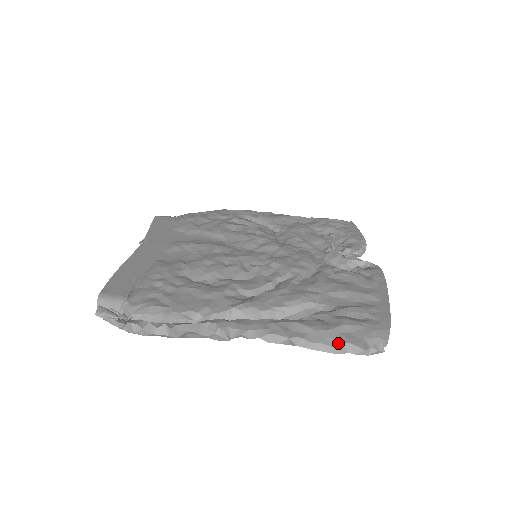
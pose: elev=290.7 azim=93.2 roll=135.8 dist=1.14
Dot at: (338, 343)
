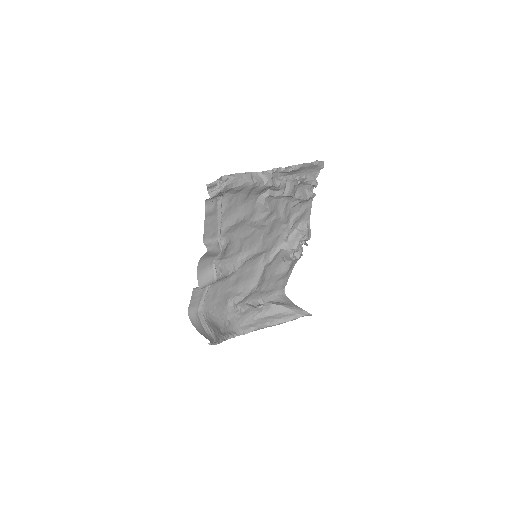
Dot at: (307, 164)
